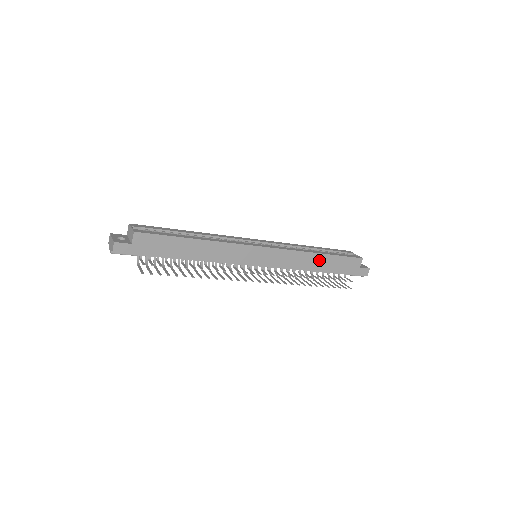
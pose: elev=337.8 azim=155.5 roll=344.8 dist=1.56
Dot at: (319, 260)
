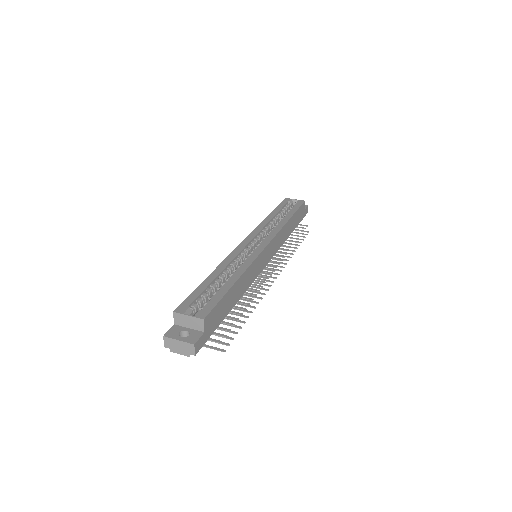
Dot at: (290, 225)
